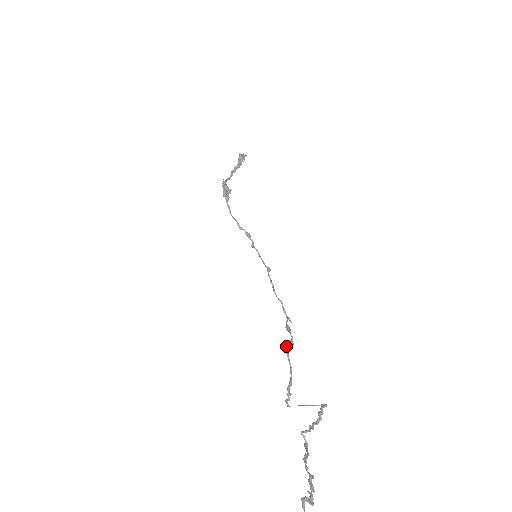
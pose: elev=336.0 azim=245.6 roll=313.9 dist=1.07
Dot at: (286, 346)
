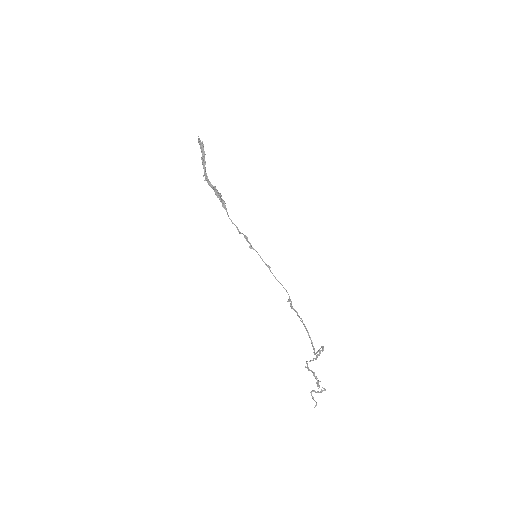
Dot at: (302, 322)
